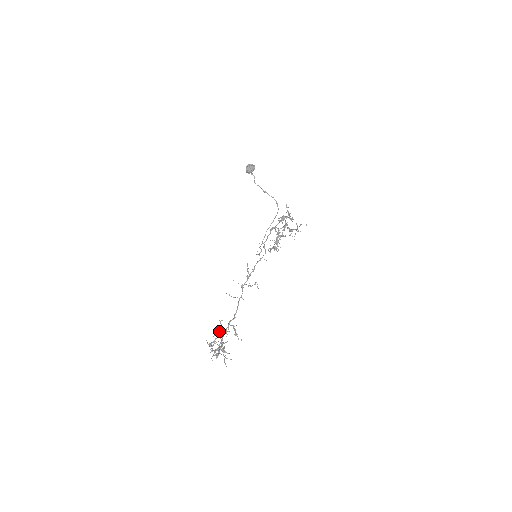
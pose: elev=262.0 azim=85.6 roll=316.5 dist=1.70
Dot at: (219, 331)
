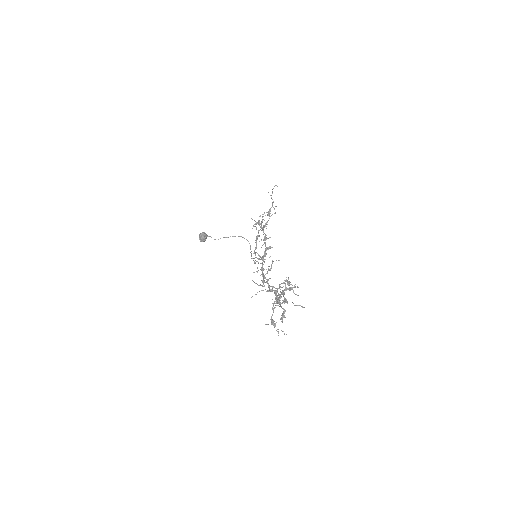
Dot at: (270, 286)
